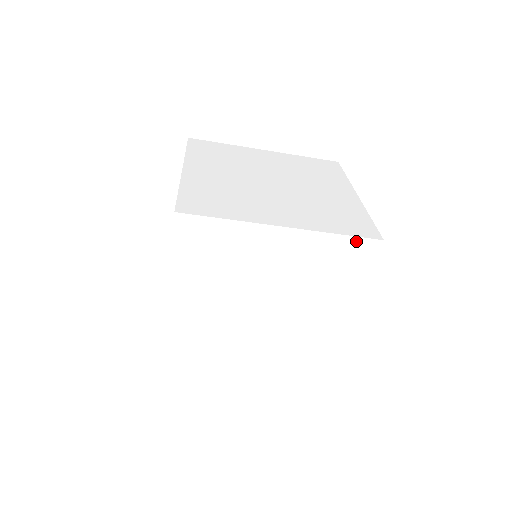
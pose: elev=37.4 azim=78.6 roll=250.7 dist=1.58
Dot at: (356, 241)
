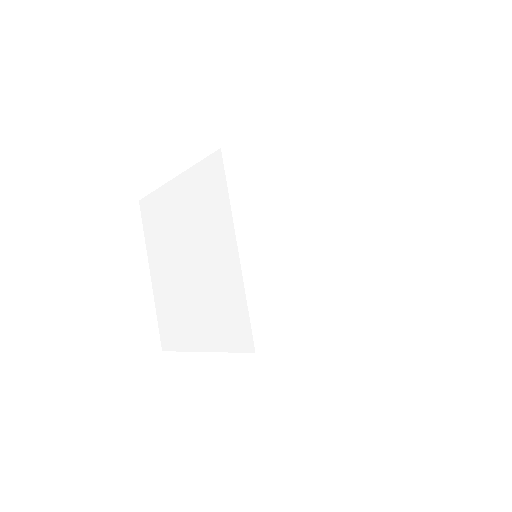
Dot at: occluded
